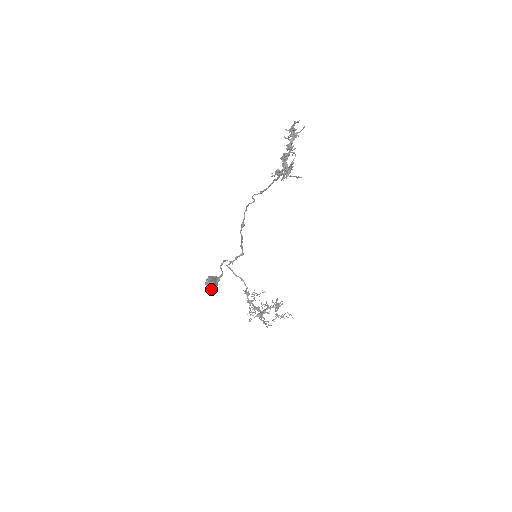
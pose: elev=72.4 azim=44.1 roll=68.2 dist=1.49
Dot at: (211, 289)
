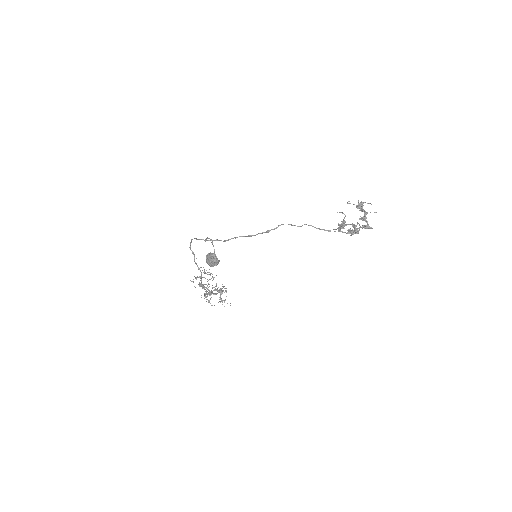
Dot at: (210, 265)
